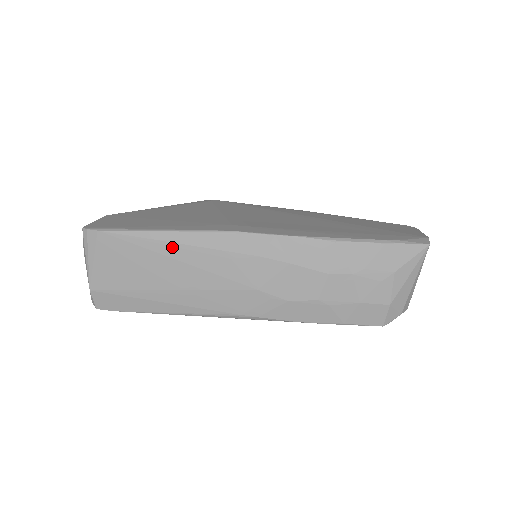
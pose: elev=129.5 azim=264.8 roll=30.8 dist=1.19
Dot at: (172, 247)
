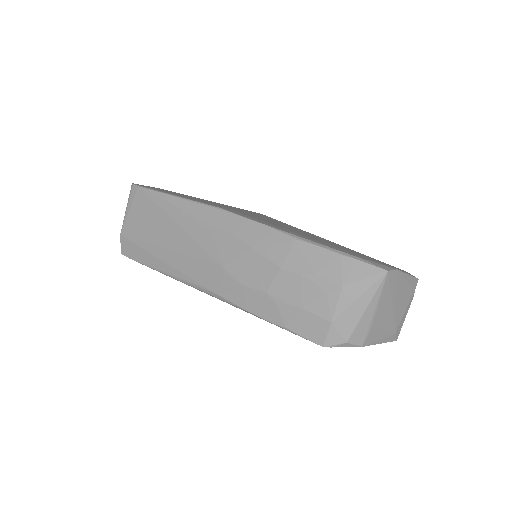
Dot at: (177, 211)
